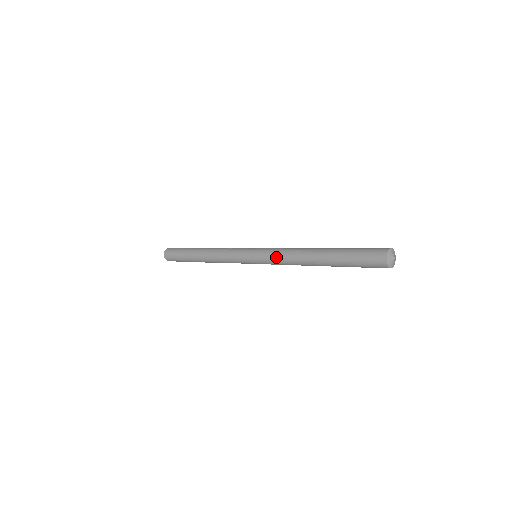
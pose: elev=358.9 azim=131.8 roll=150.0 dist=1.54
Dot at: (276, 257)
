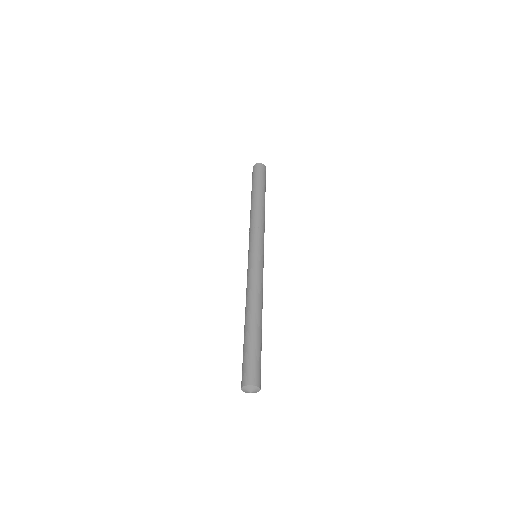
Dot at: (247, 280)
